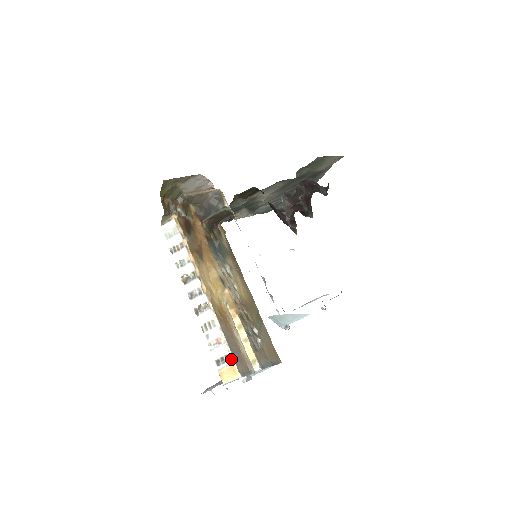
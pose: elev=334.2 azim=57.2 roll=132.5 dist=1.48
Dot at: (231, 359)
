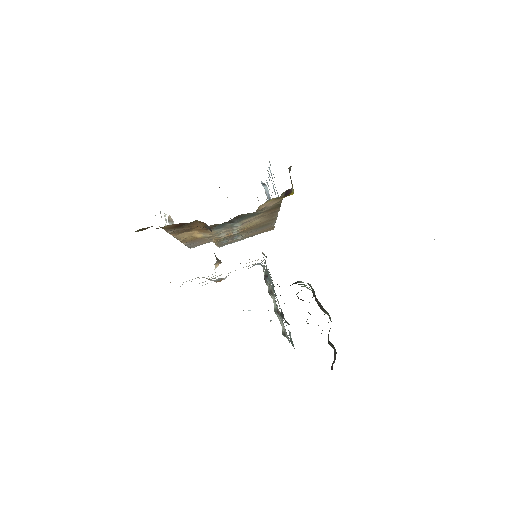
Dot at: occluded
